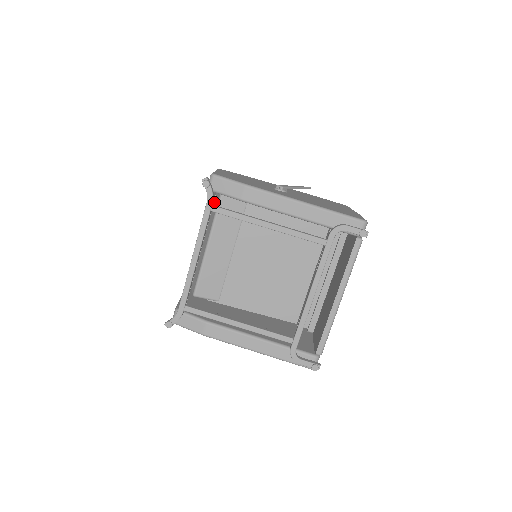
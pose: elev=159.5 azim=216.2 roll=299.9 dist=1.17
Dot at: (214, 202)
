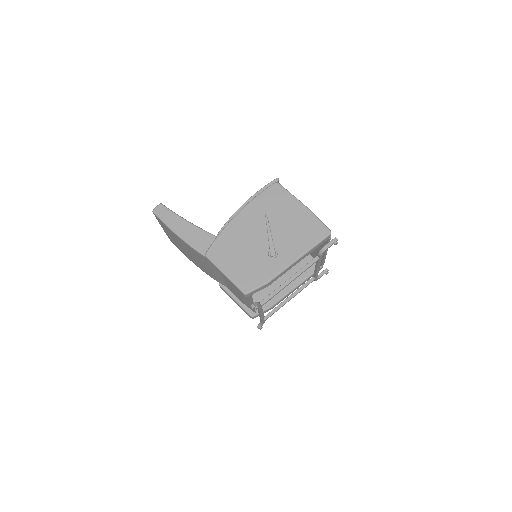
Dot at: occluded
